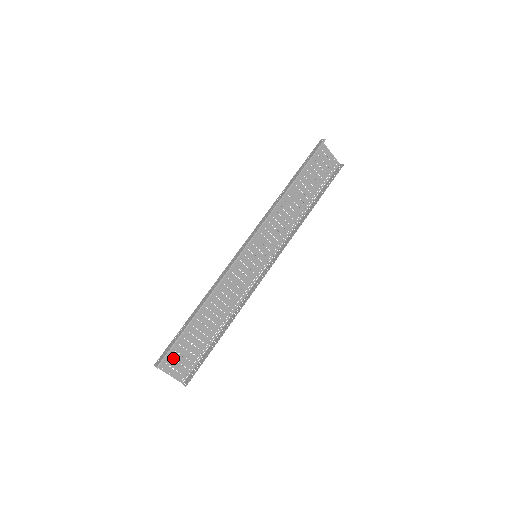
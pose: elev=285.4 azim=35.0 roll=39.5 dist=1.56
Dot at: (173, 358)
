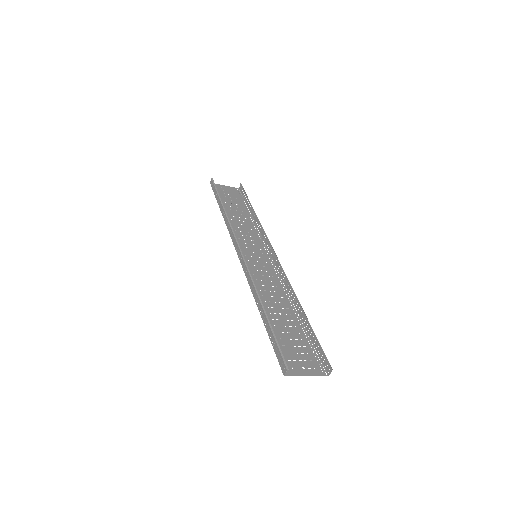
Dot at: (292, 360)
